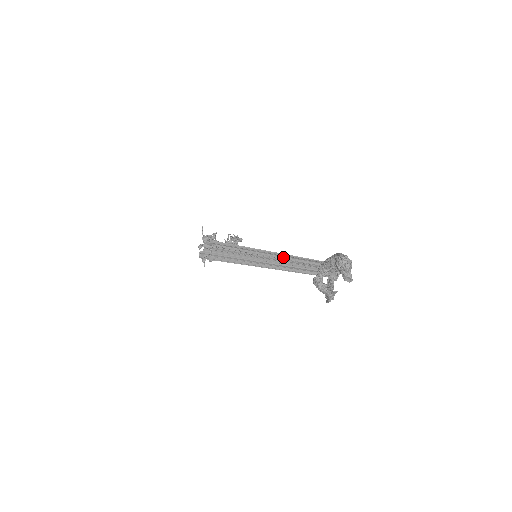
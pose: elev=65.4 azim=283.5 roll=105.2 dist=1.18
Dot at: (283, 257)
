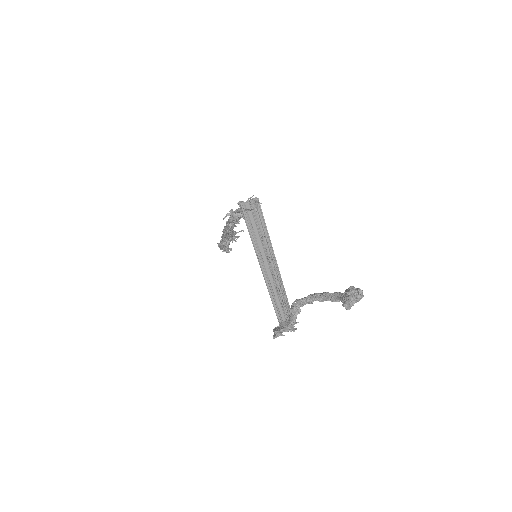
Dot at: (278, 273)
